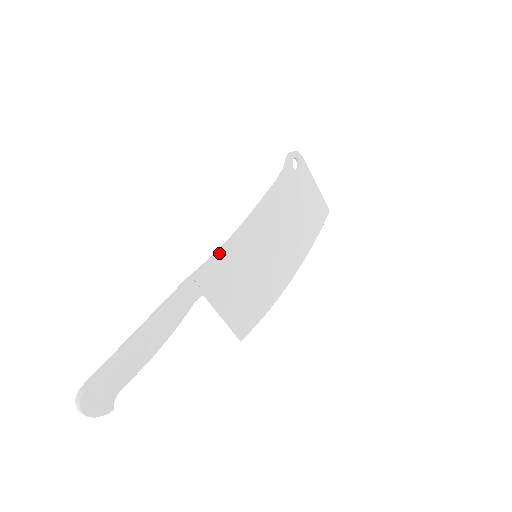
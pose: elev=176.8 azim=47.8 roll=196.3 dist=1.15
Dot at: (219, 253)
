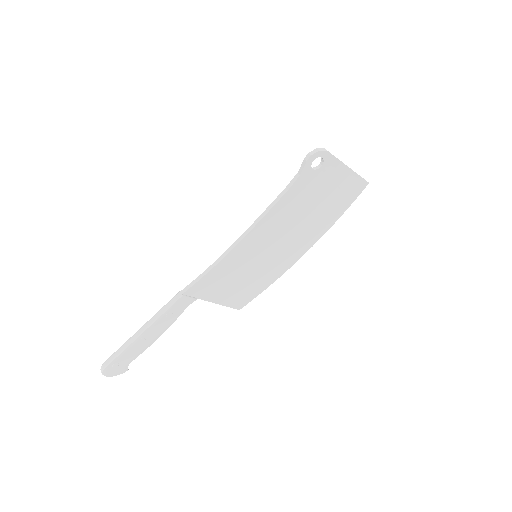
Dot at: (210, 271)
